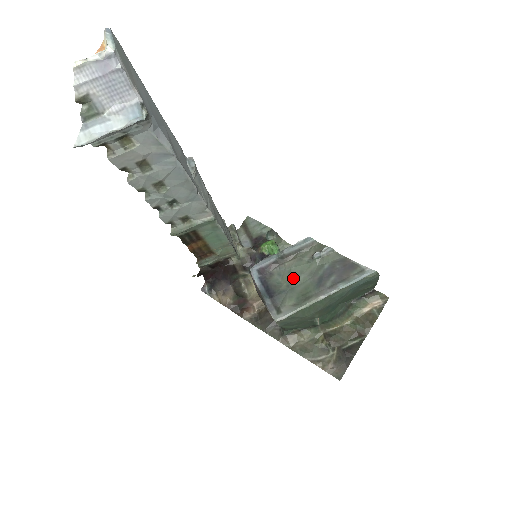
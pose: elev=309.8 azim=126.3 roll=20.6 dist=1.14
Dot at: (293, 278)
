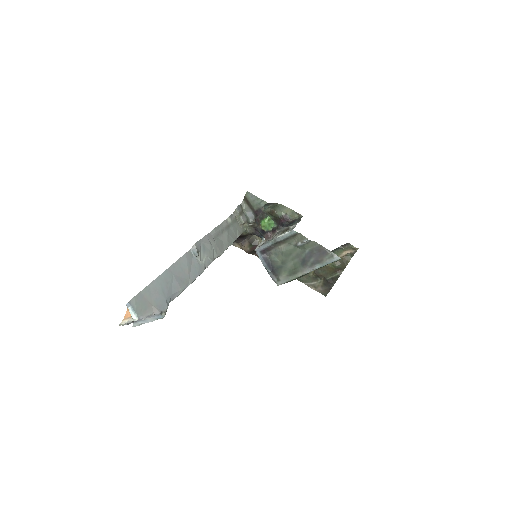
Dot at: (285, 258)
